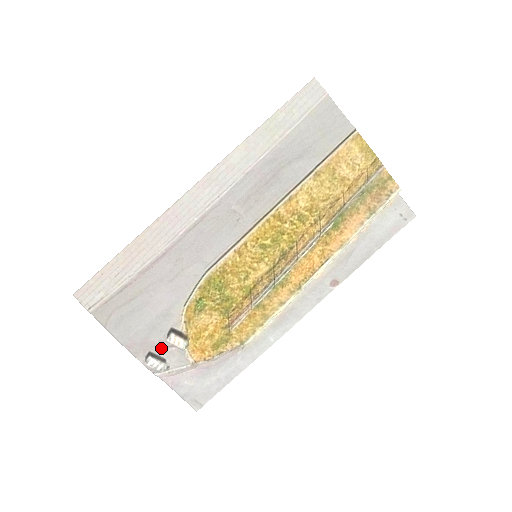
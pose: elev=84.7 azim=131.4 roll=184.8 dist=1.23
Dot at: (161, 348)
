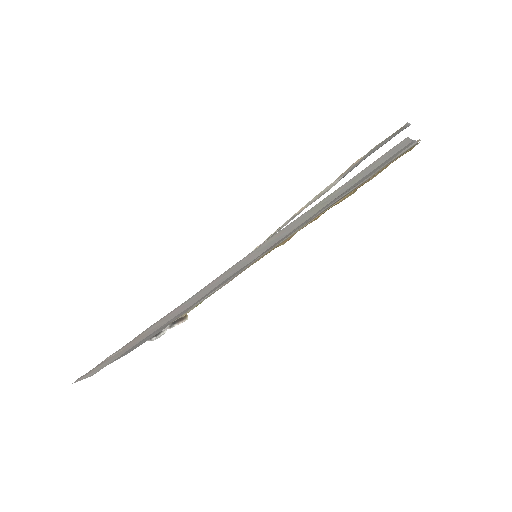
Dot at: occluded
